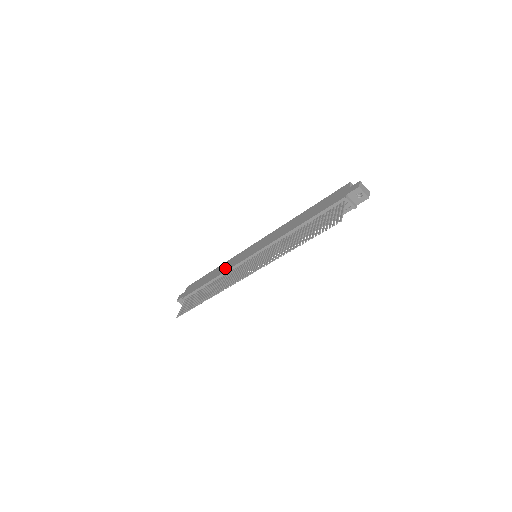
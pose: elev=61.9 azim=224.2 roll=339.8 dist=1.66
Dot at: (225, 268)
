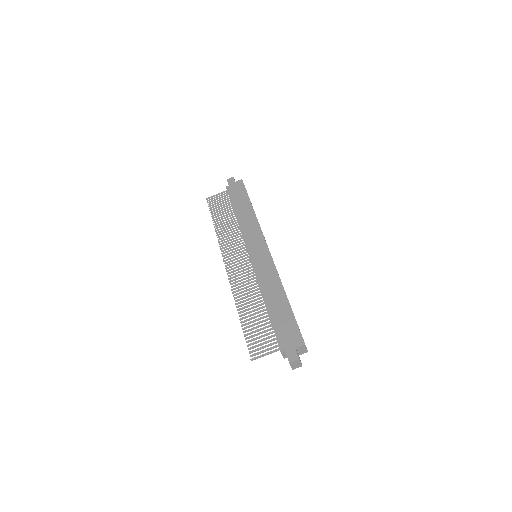
Dot at: (246, 225)
